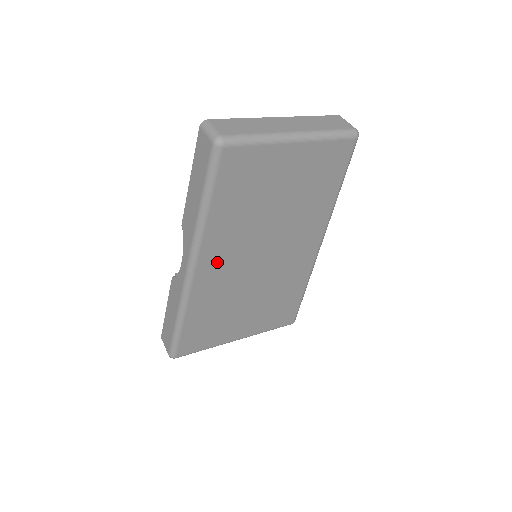
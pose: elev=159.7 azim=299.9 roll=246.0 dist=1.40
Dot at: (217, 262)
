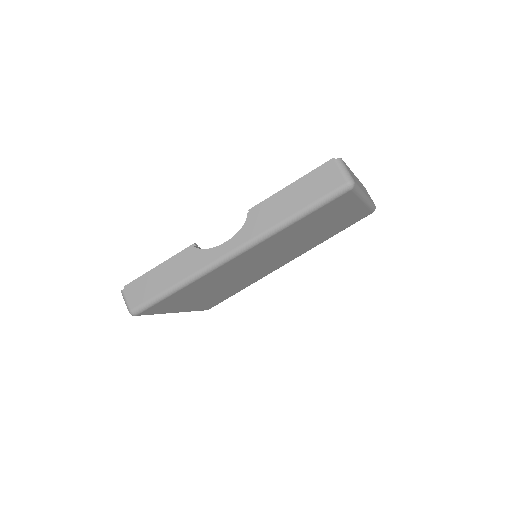
Dot at: (251, 255)
